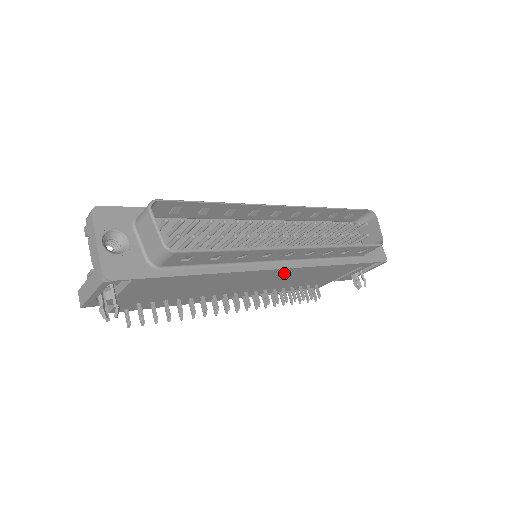
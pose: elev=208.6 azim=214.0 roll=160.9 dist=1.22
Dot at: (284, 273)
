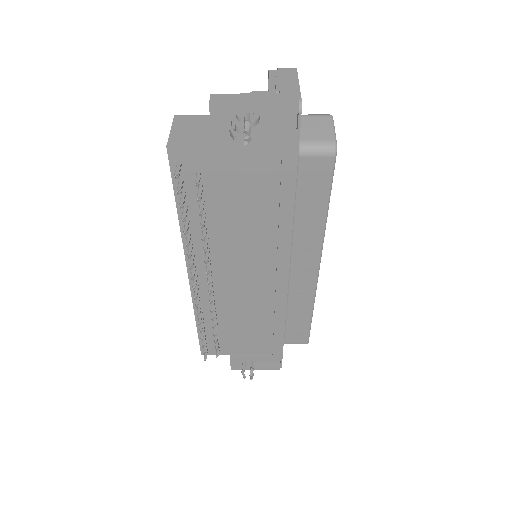
Dot at: (268, 288)
